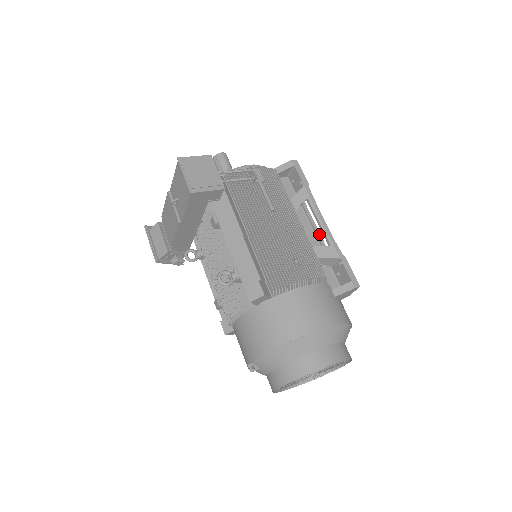
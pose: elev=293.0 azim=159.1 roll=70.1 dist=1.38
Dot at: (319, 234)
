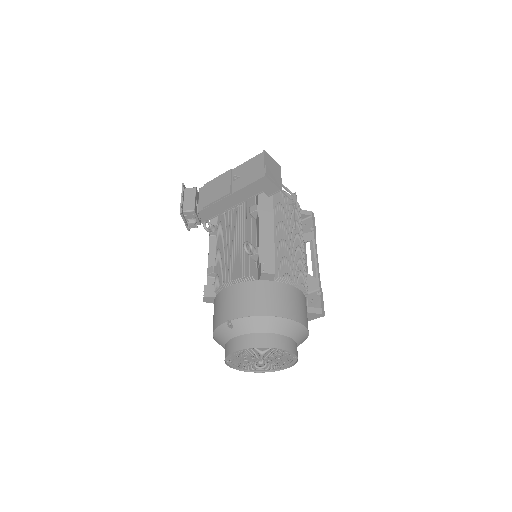
Dot at: (307, 269)
